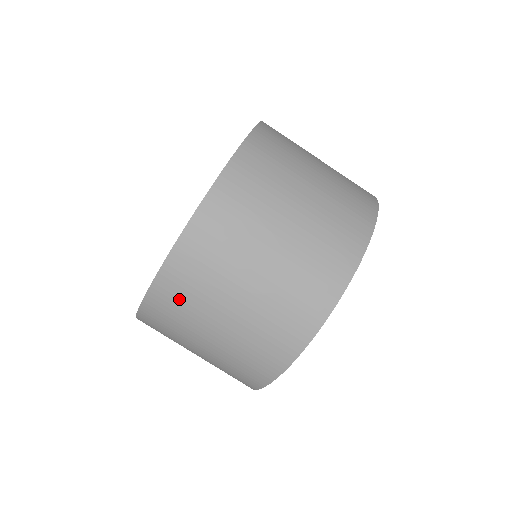
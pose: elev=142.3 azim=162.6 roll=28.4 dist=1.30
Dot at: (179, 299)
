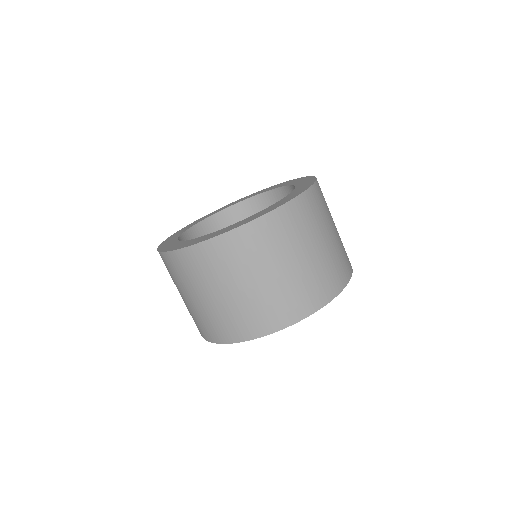
Dot at: (314, 210)
